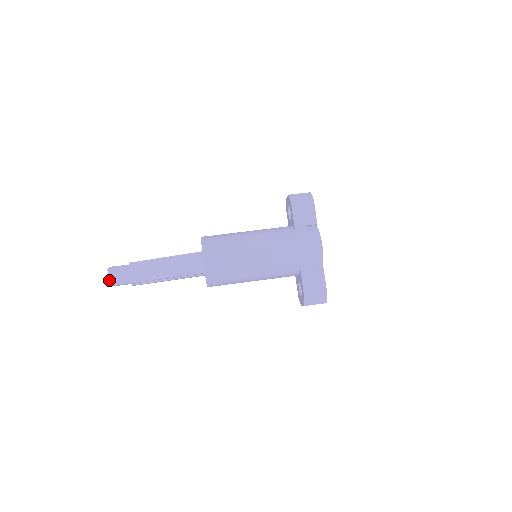
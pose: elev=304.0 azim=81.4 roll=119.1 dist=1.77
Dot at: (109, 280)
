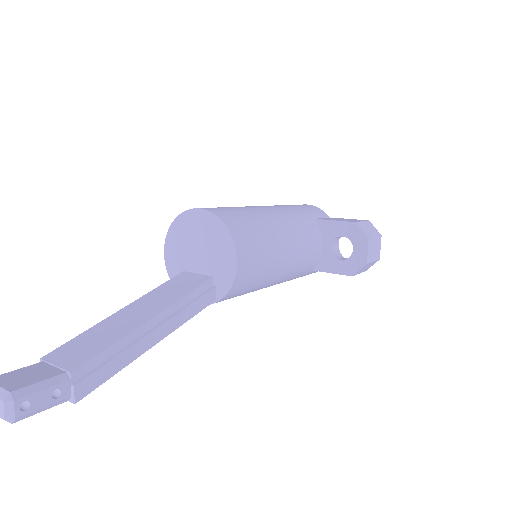
Dot at: out of frame
